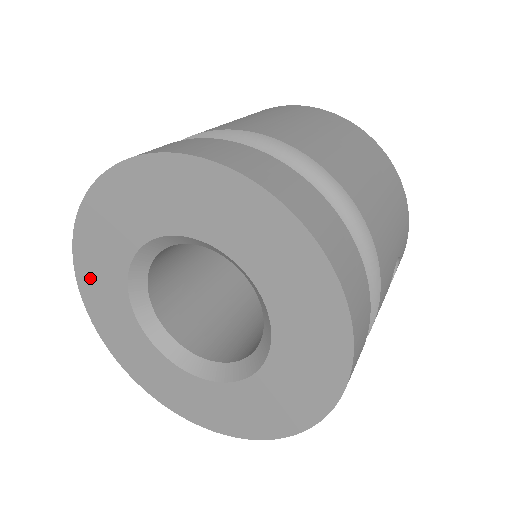
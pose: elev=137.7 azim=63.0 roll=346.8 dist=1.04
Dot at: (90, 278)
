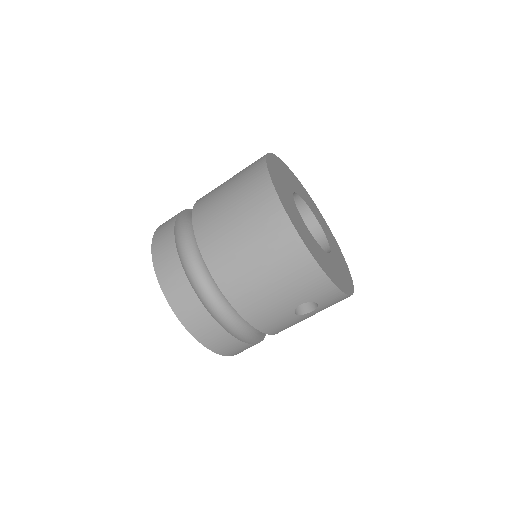
Dot at: occluded
